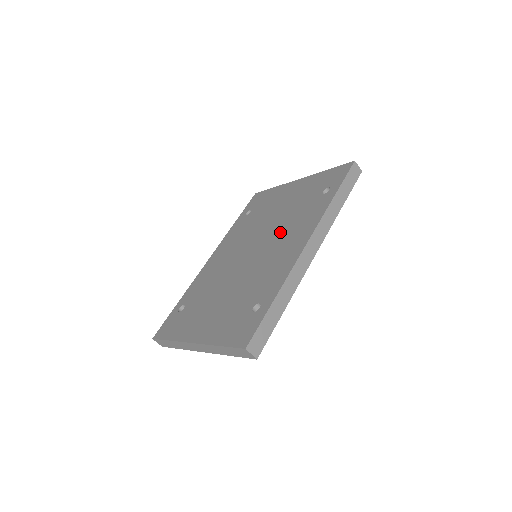
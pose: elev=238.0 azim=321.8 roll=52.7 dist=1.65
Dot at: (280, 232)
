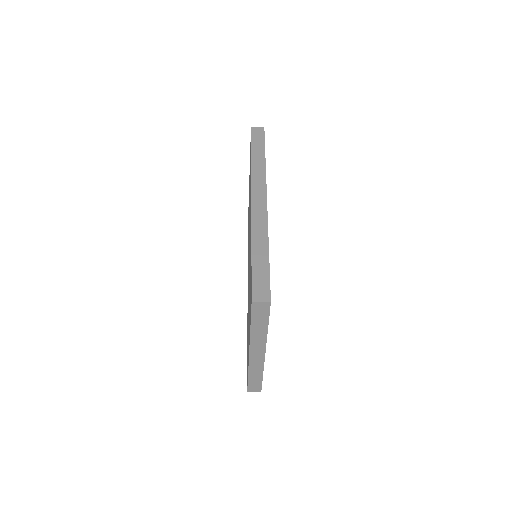
Dot at: occluded
